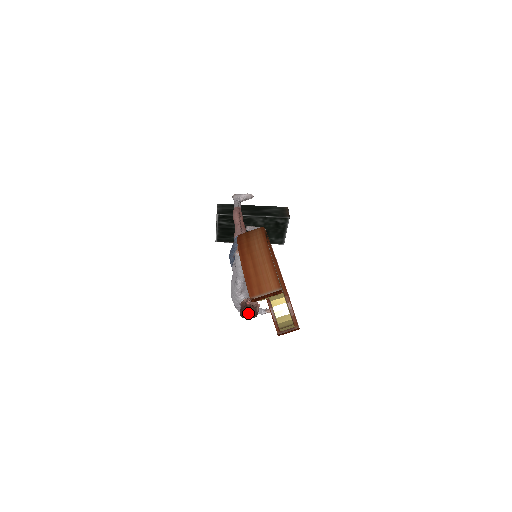
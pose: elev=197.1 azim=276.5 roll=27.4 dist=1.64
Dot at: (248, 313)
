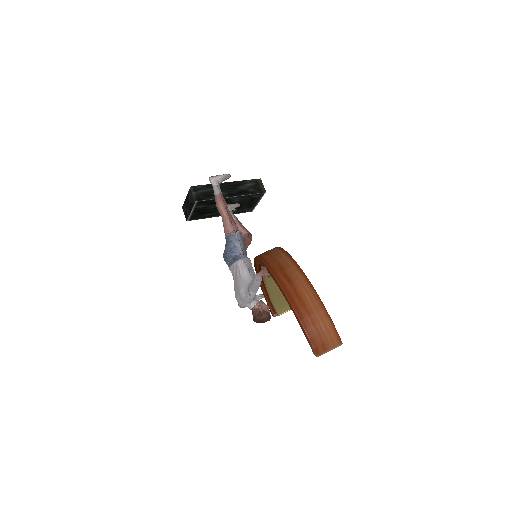
Dot at: (263, 320)
